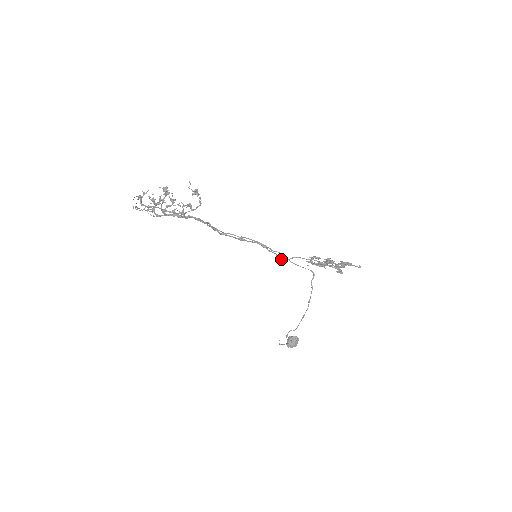
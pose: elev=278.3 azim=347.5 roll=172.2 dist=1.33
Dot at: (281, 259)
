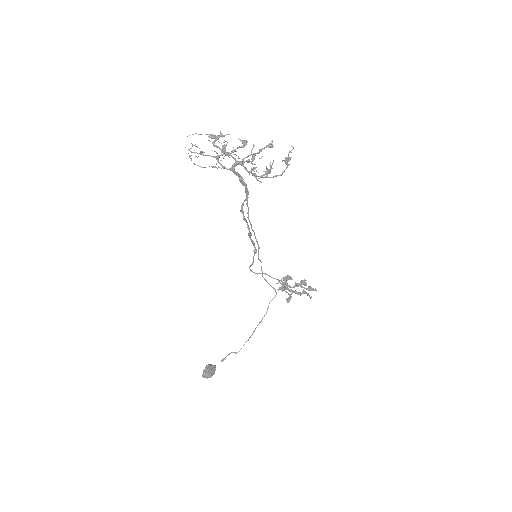
Dot at: (252, 271)
